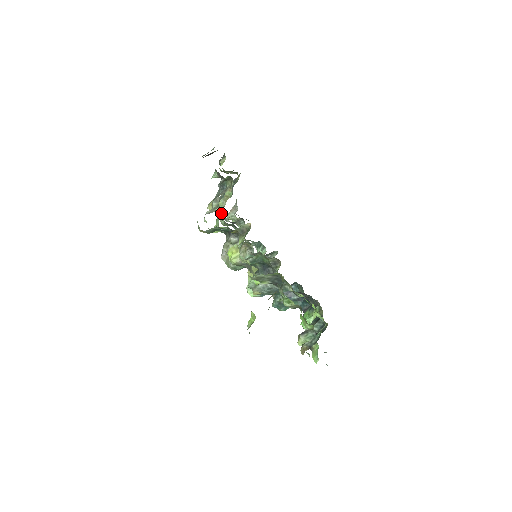
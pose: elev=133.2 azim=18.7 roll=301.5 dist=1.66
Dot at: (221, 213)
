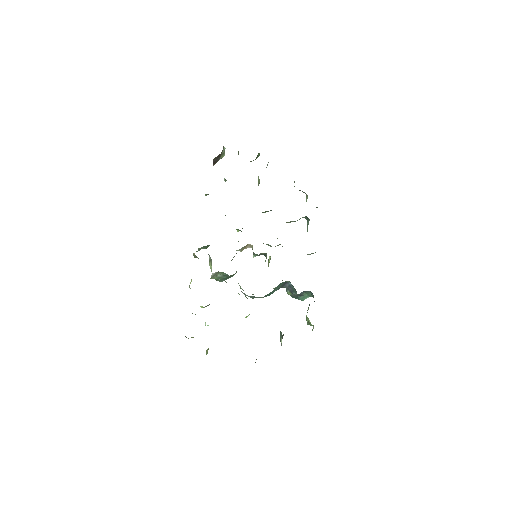
Dot at: occluded
